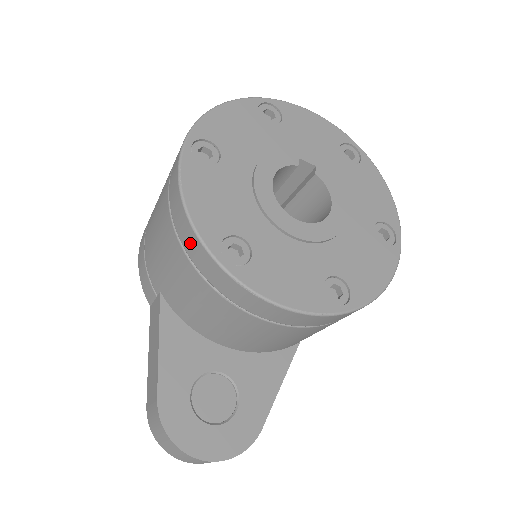
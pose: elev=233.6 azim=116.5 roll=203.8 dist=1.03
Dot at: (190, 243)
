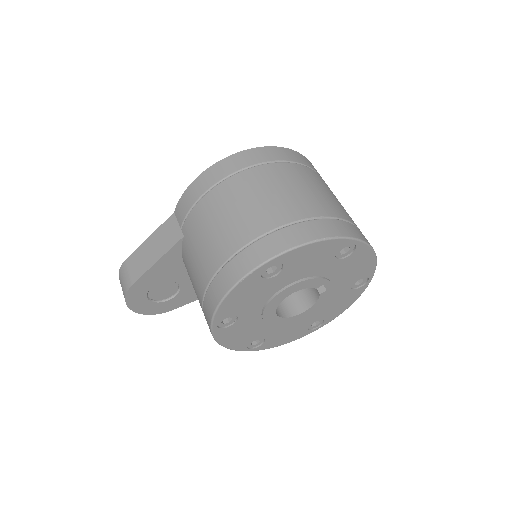
Dot at: (210, 301)
